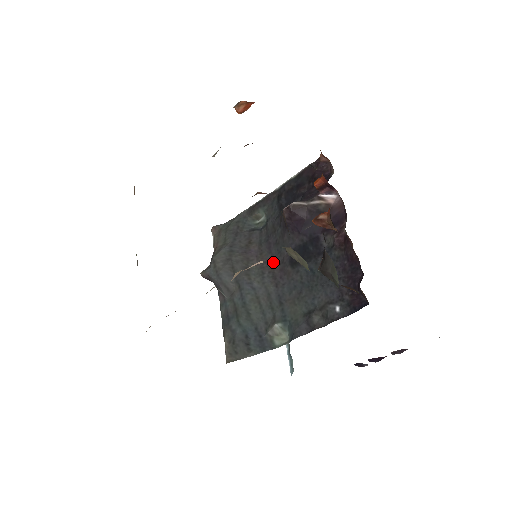
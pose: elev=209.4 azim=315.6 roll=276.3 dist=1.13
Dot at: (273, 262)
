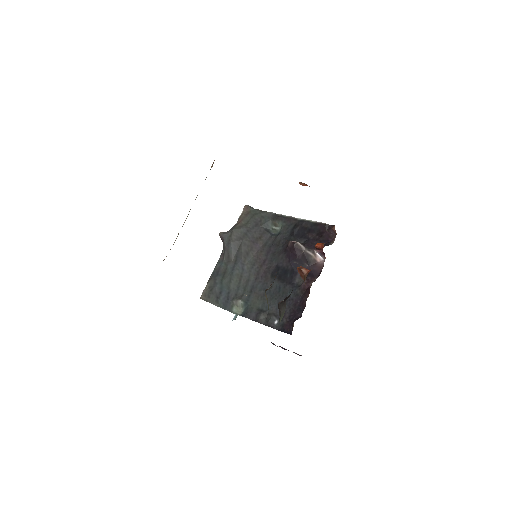
Dot at: (264, 263)
